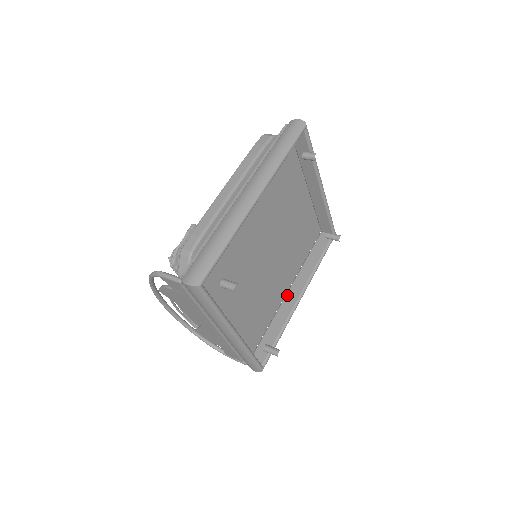
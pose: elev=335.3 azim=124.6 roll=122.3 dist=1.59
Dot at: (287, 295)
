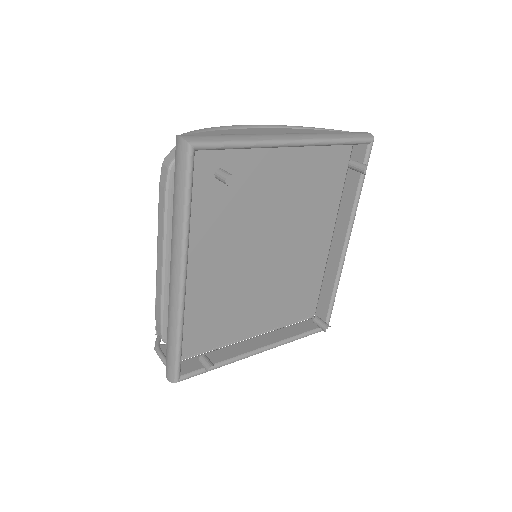
Dot at: (332, 243)
